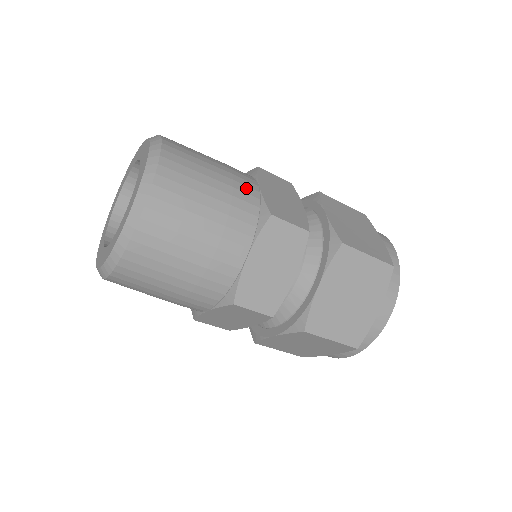
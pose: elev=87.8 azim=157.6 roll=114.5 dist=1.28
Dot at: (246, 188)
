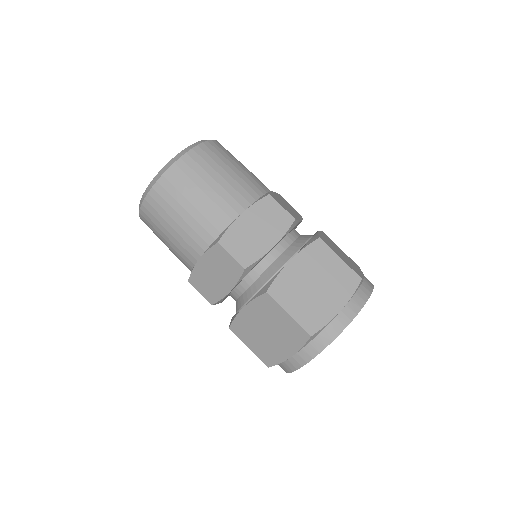
Dot at: (261, 184)
